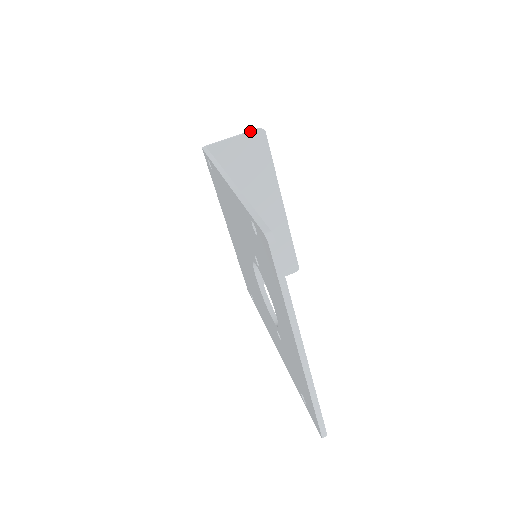
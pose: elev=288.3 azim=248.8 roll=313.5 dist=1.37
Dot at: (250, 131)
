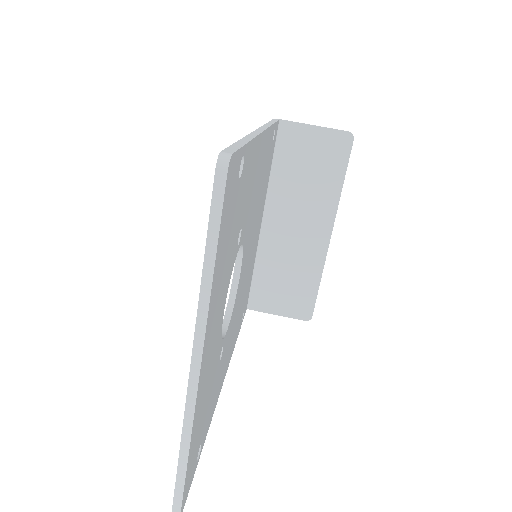
Dot at: (337, 129)
